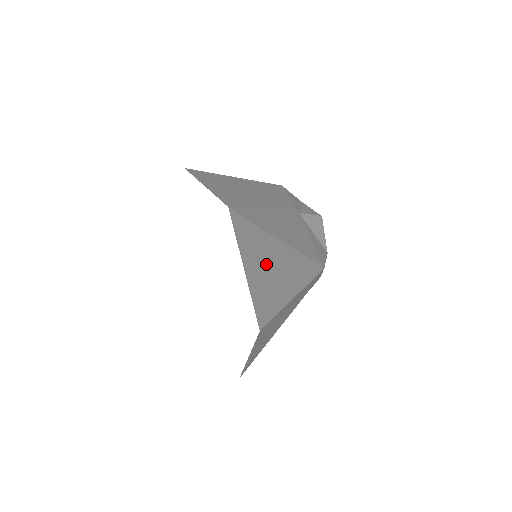
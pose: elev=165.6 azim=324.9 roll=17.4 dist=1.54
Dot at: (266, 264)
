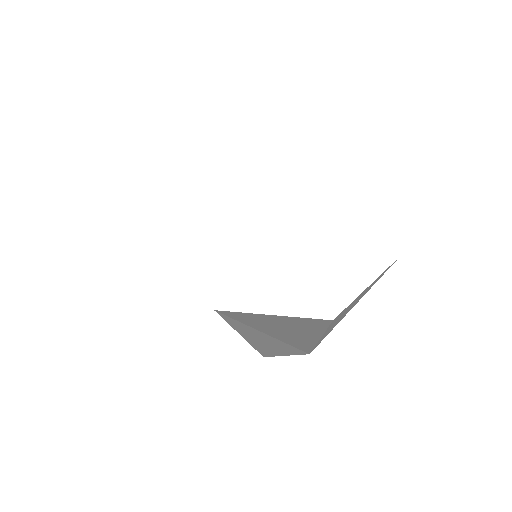
Dot at: occluded
